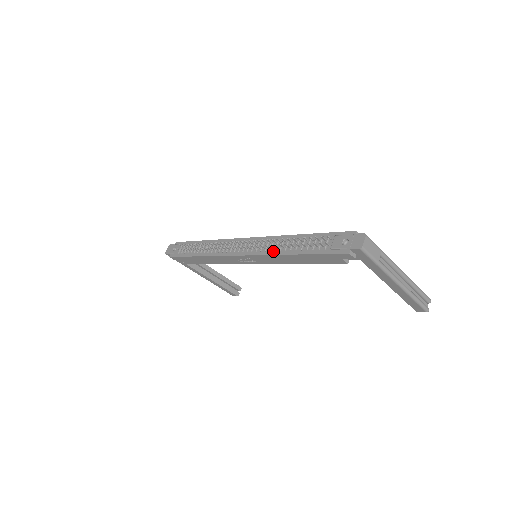
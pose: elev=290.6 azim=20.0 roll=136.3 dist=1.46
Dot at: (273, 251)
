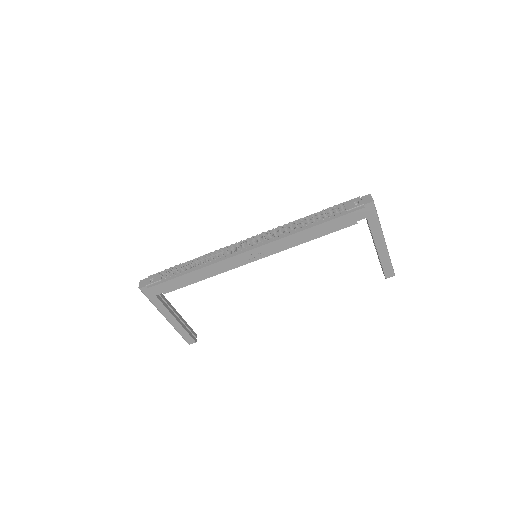
Dot at: (288, 233)
